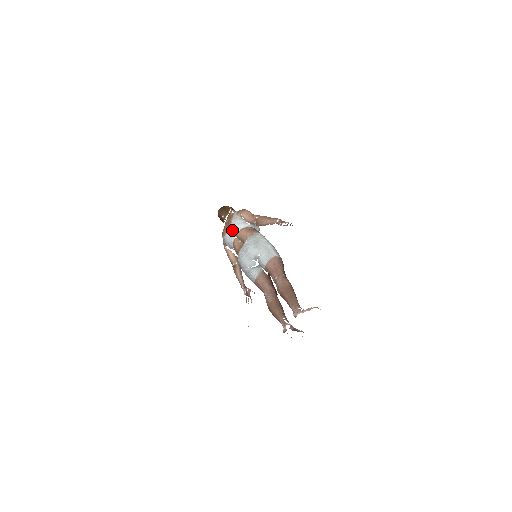
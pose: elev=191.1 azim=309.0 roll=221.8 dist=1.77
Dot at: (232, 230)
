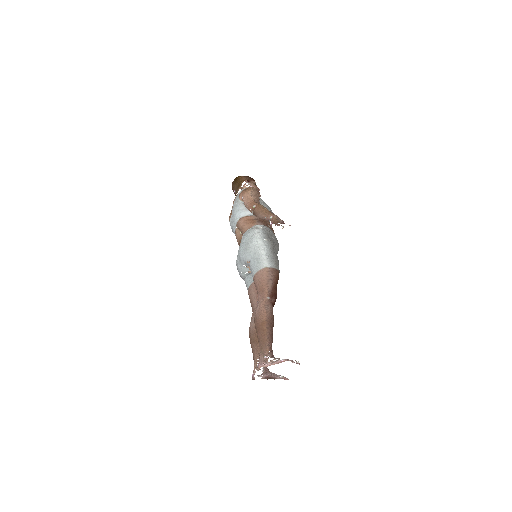
Dot at: (233, 217)
